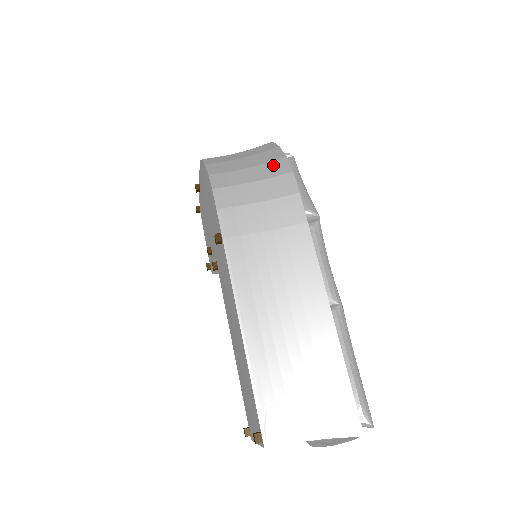
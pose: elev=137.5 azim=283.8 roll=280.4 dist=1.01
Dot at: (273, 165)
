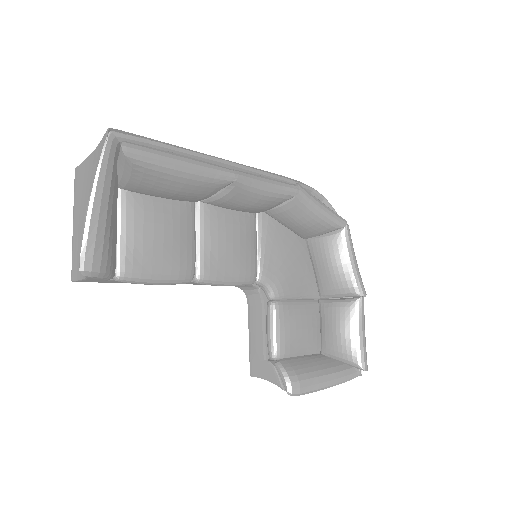
Dot at: occluded
